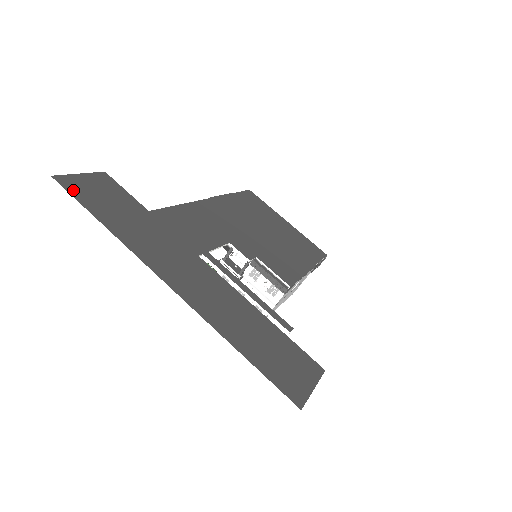
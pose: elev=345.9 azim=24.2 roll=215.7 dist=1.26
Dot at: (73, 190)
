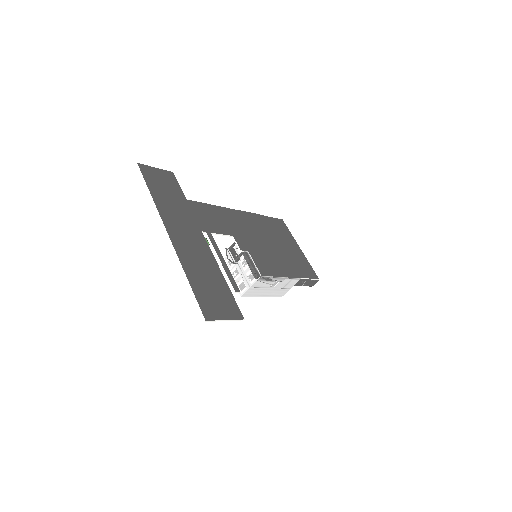
Dot at: (145, 173)
